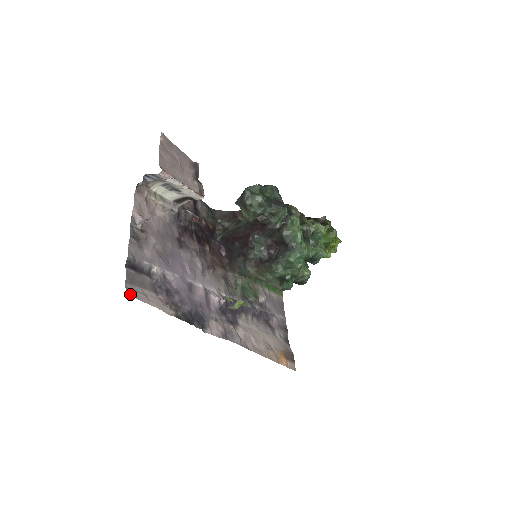
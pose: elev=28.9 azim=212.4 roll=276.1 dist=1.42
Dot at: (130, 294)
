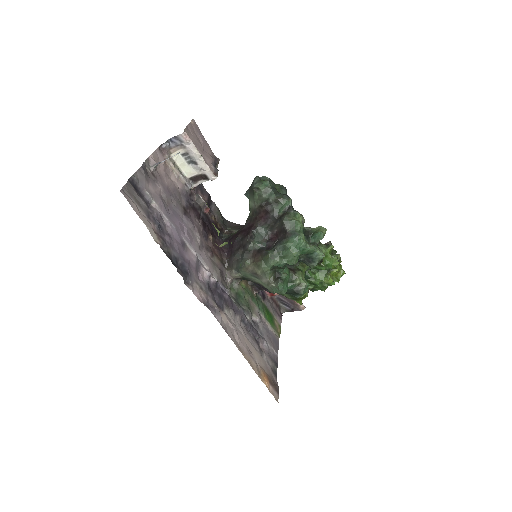
Dot at: (124, 195)
